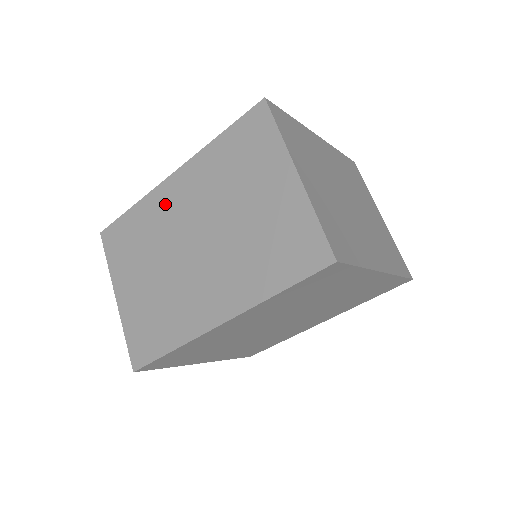
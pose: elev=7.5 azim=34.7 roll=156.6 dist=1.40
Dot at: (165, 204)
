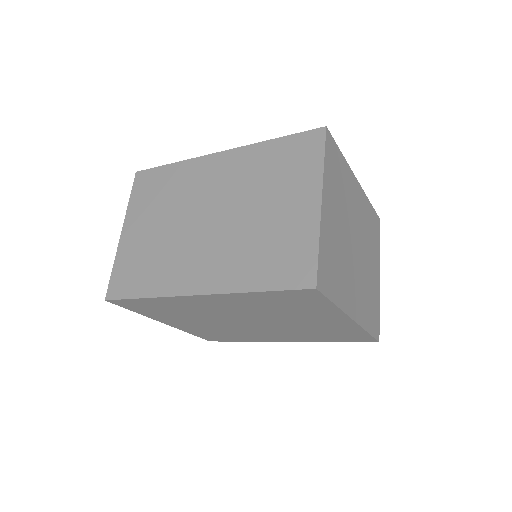
Dot at: (201, 174)
